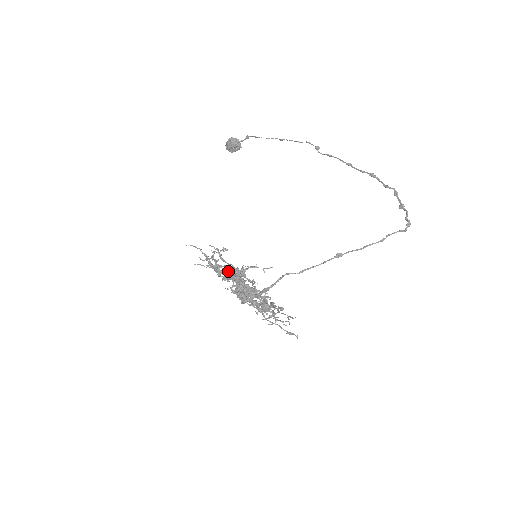
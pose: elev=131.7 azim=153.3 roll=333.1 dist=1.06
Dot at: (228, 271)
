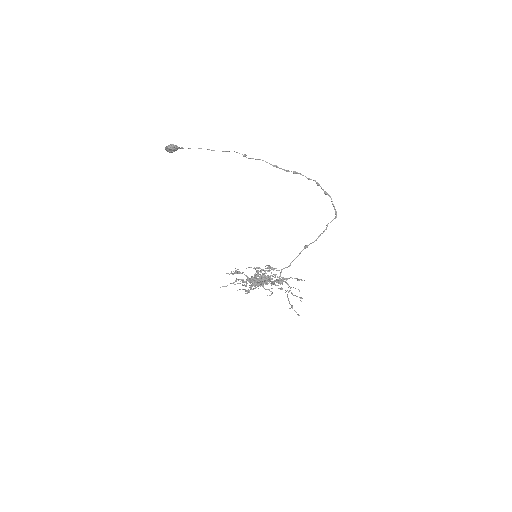
Dot at: (250, 281)
